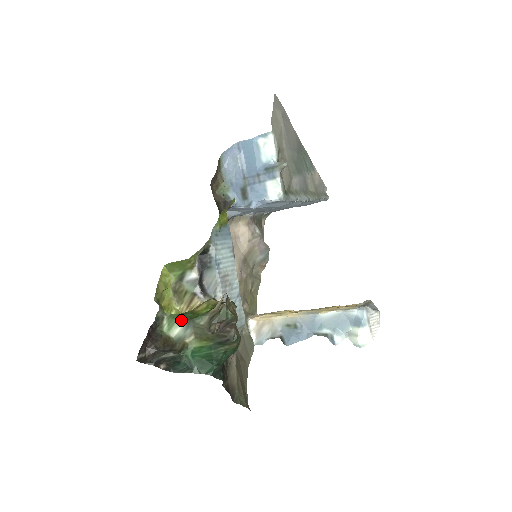
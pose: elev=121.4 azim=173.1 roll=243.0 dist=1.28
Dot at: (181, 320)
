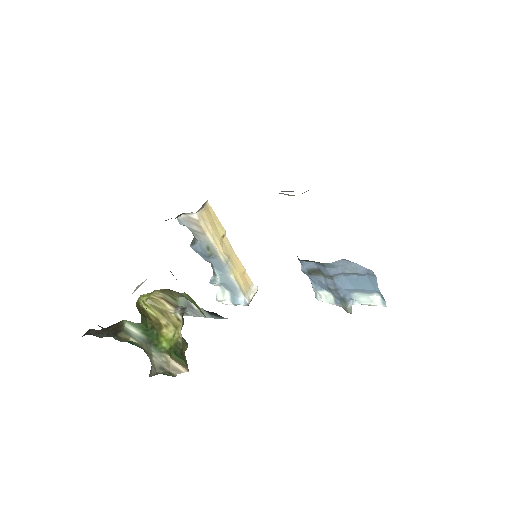
Dot at: (145, 333)
